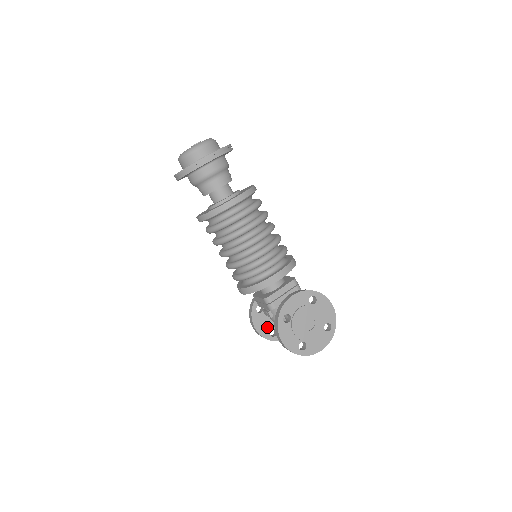
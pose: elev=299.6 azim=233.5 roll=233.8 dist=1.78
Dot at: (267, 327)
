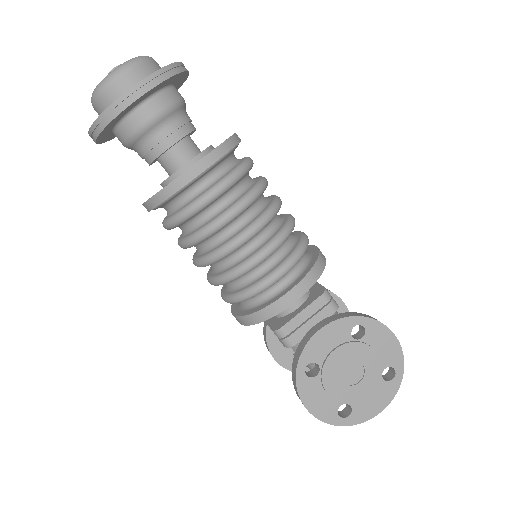
Dot at: occluded
